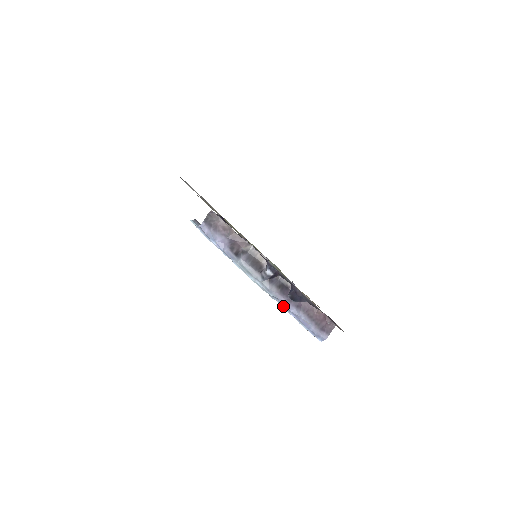
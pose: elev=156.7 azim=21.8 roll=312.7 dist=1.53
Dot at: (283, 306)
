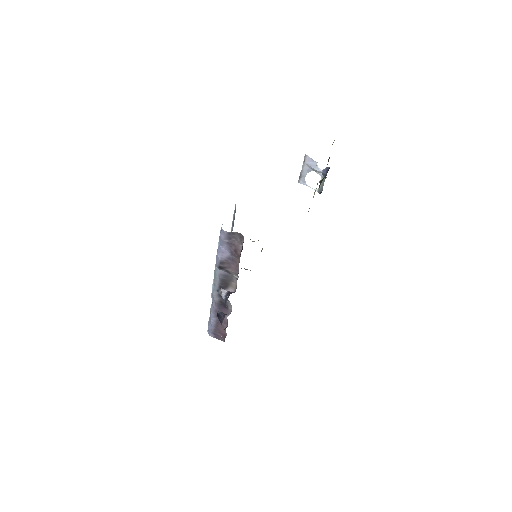
Dot at: (212, 304)
